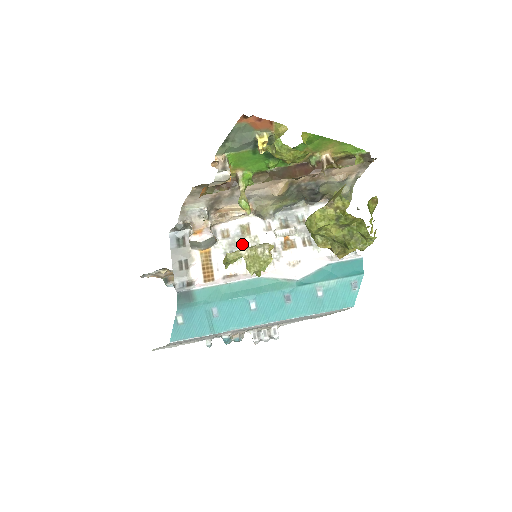
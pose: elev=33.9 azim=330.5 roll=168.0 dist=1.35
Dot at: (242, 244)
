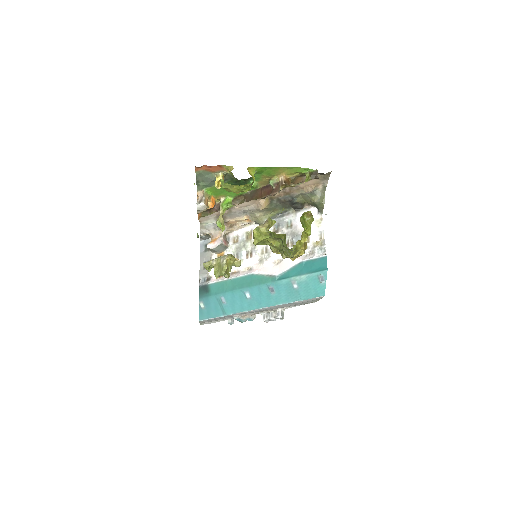
Dot at: (245, 248)
